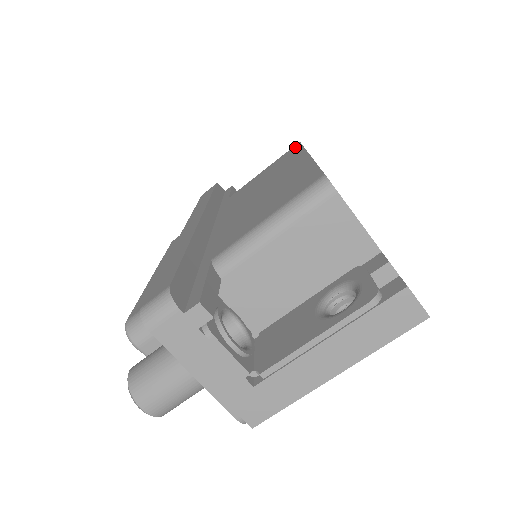
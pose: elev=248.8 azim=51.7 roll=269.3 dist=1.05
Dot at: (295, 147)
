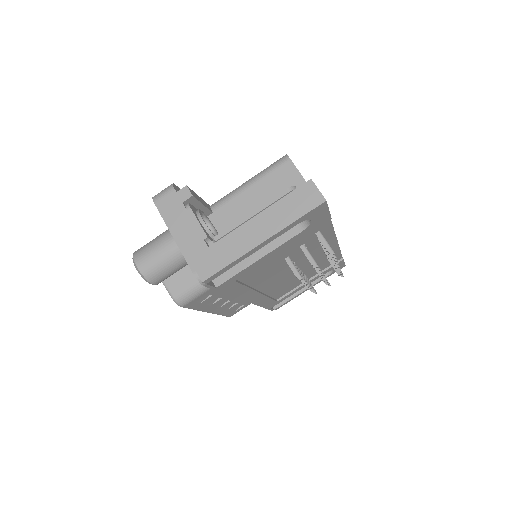
Dot at: occluded
